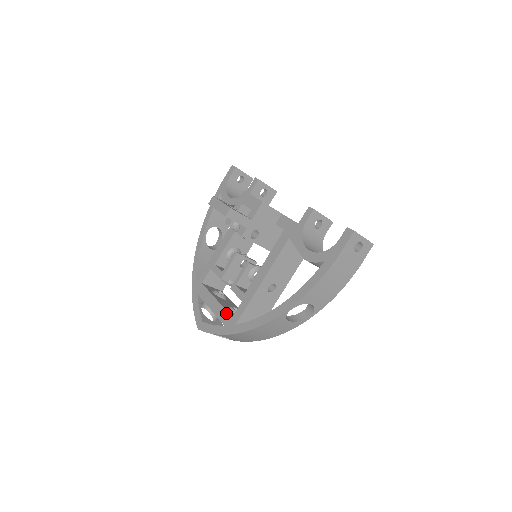
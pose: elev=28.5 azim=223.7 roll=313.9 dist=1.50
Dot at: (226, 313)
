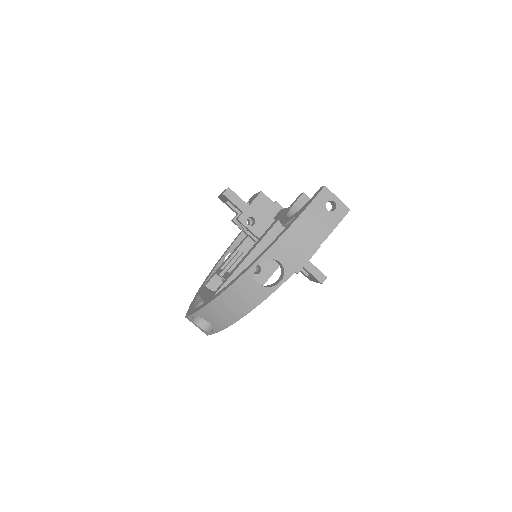
Dot at: (210, 293)
